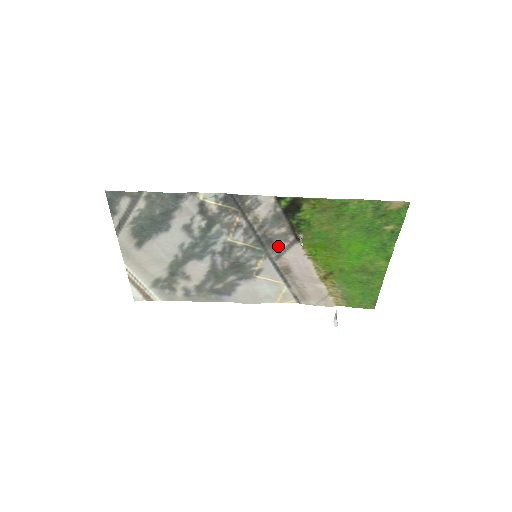
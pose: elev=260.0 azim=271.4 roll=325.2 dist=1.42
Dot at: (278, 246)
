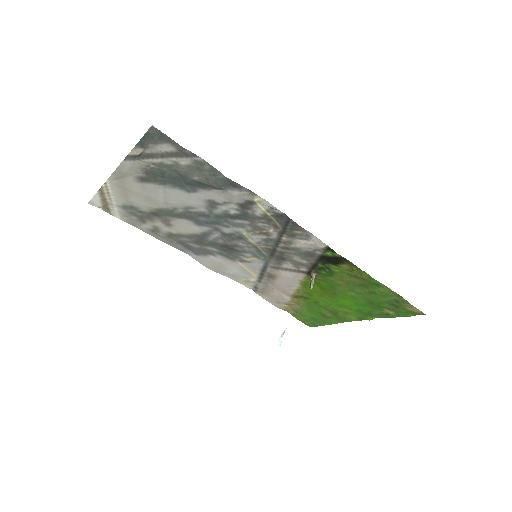
Dot at: (285, 264)
